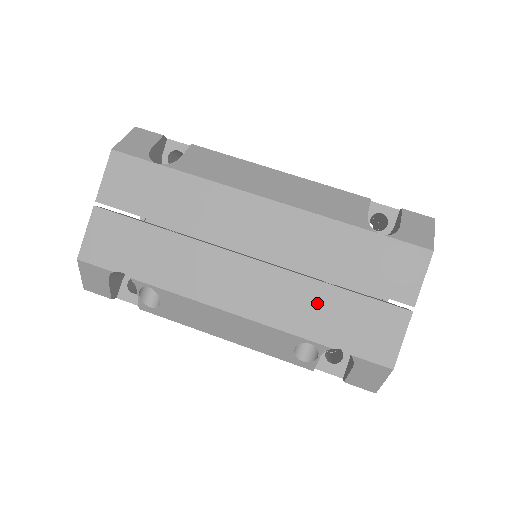
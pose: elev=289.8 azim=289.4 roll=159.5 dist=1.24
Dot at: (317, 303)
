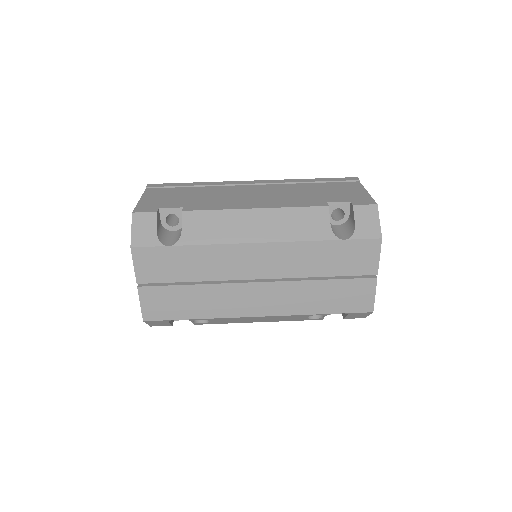
Dot at: (314, 293)
